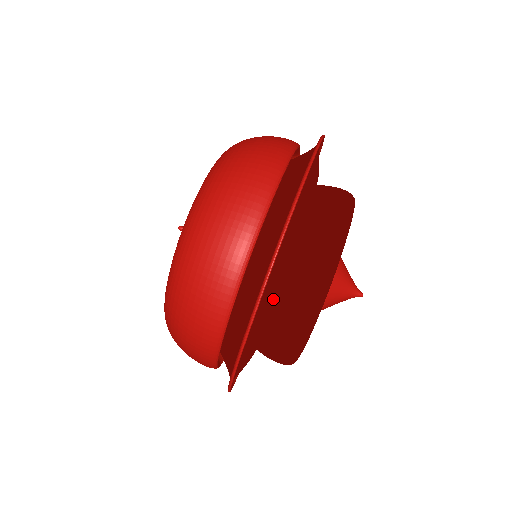
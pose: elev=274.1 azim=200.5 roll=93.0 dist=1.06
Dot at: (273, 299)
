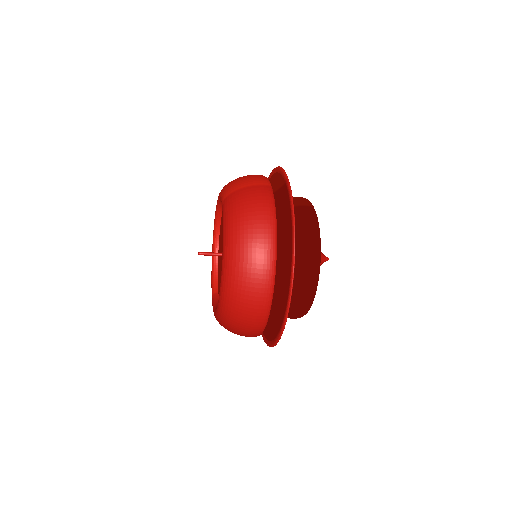
Dot at: occluded
